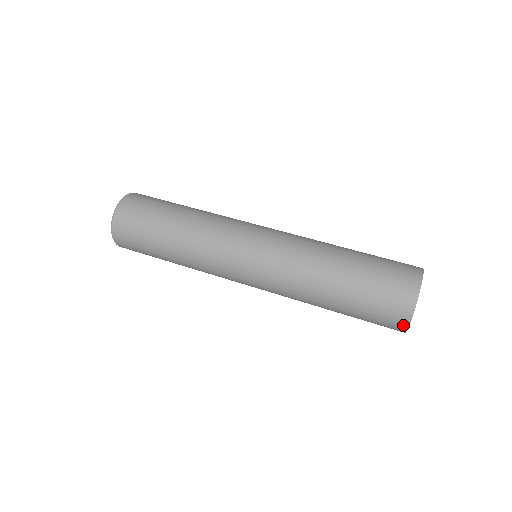
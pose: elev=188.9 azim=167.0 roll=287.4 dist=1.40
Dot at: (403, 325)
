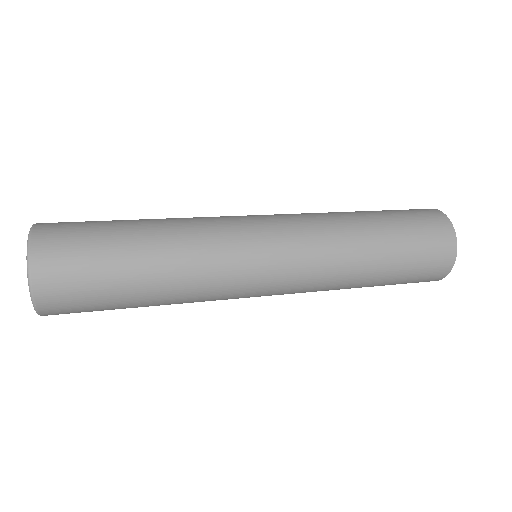
Dot at: (451, 237)
